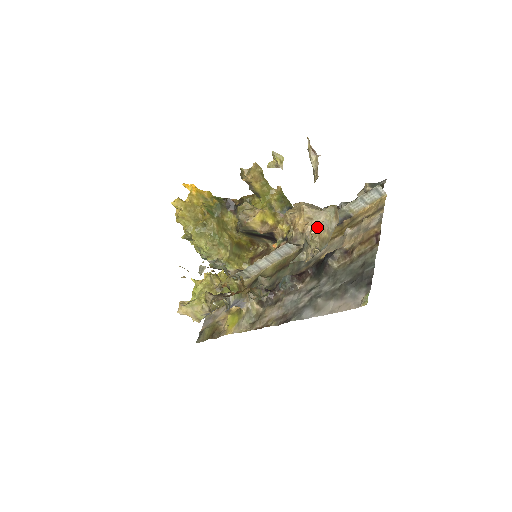
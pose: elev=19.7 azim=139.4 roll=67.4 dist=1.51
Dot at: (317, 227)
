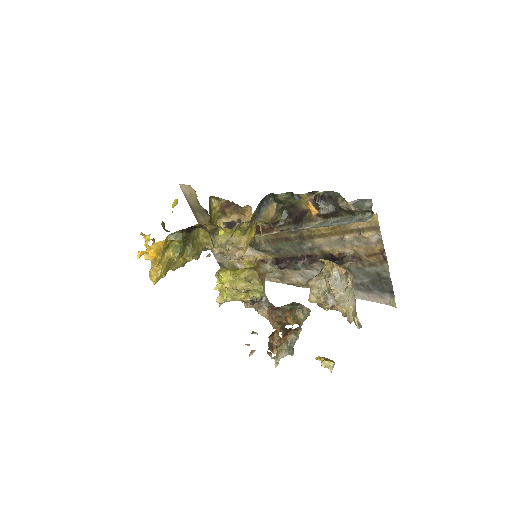
Dot at: occluded
